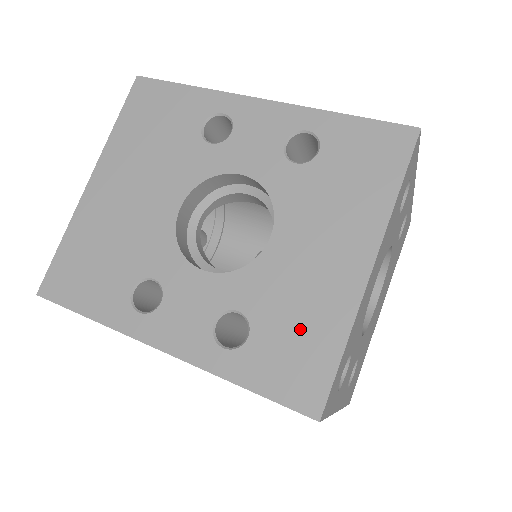
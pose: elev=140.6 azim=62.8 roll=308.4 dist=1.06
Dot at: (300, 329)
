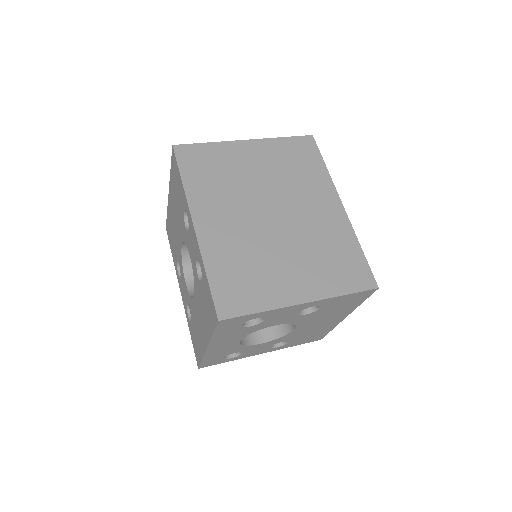
Dot at: (197, 338)
